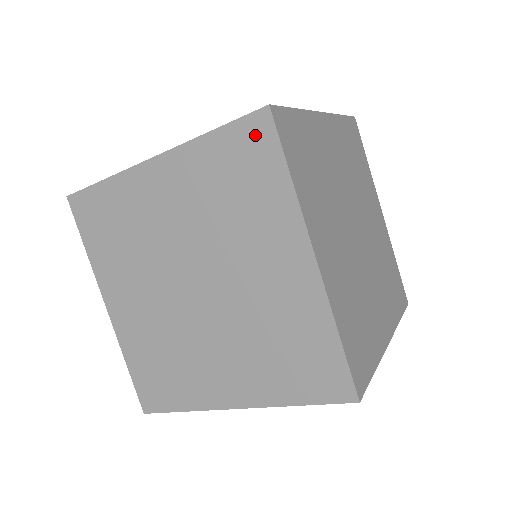
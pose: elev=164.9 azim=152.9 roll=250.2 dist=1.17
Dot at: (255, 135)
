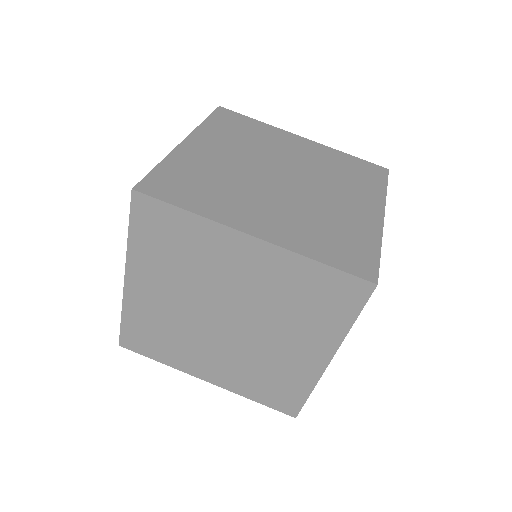
Dot at: (146, 211)
